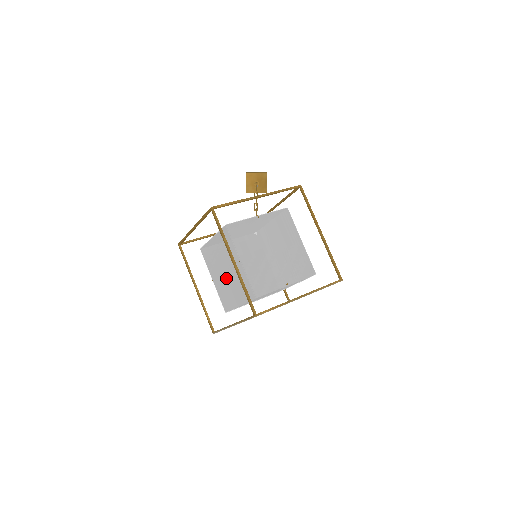
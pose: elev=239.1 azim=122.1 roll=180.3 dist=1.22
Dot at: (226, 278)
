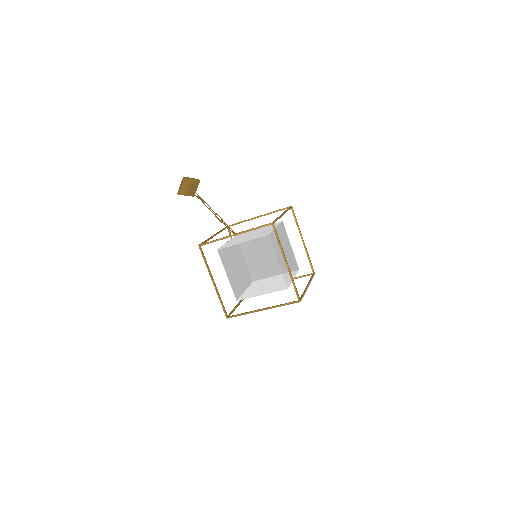
Dot at: (251, 274)
